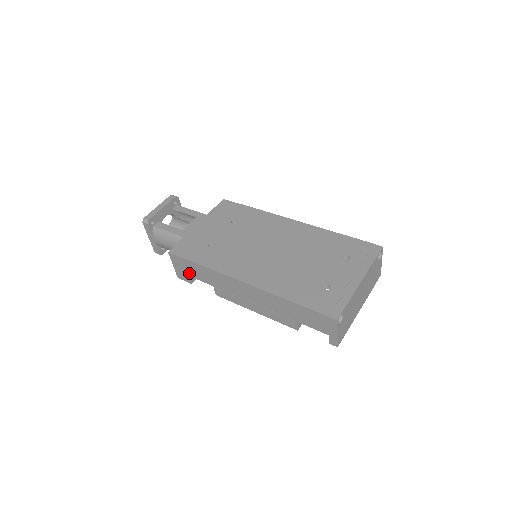
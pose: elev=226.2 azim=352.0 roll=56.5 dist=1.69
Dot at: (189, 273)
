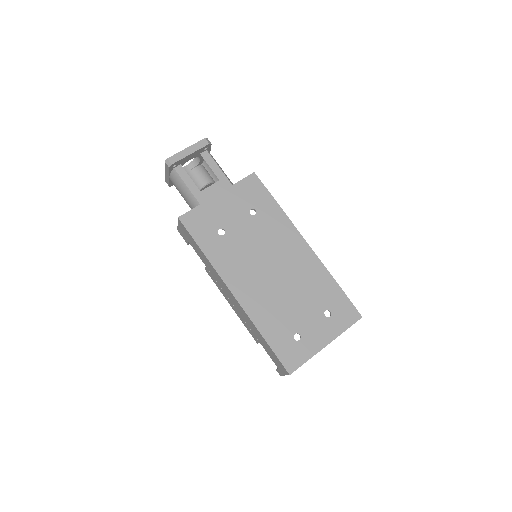
Dot at: (189, 241)
